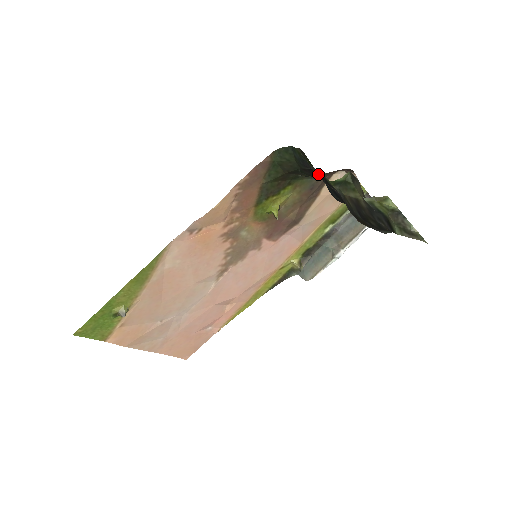
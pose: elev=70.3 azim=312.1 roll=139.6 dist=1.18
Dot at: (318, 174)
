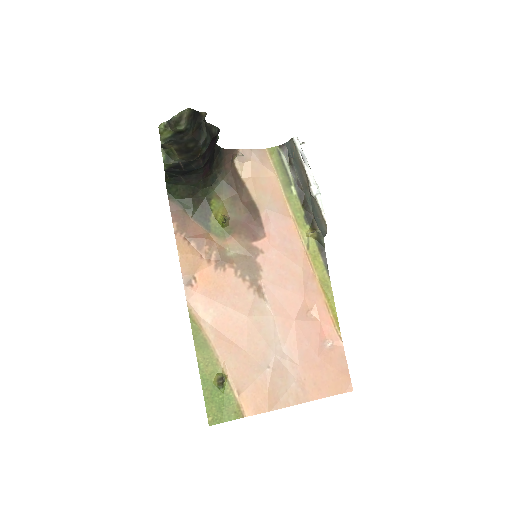
Dot at: (167, 171)
